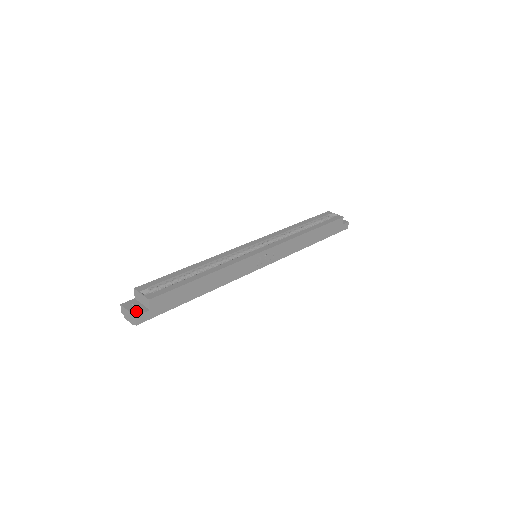
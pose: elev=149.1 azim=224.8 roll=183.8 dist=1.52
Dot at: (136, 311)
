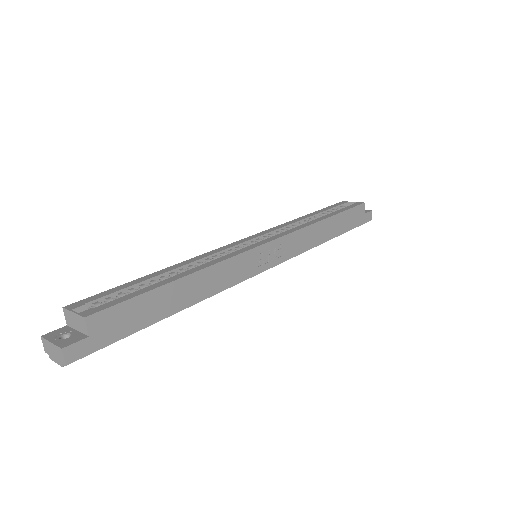
Dot at: (65, 341)
